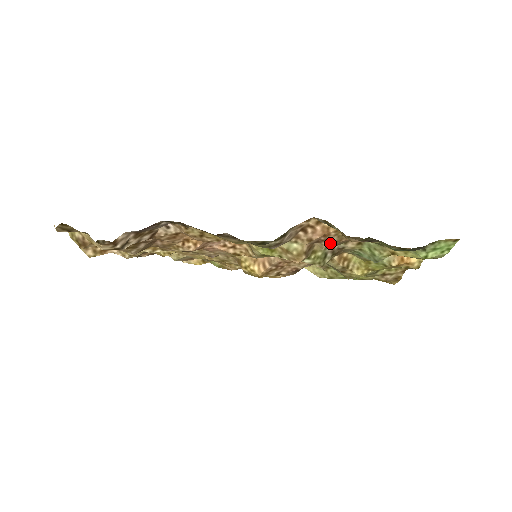
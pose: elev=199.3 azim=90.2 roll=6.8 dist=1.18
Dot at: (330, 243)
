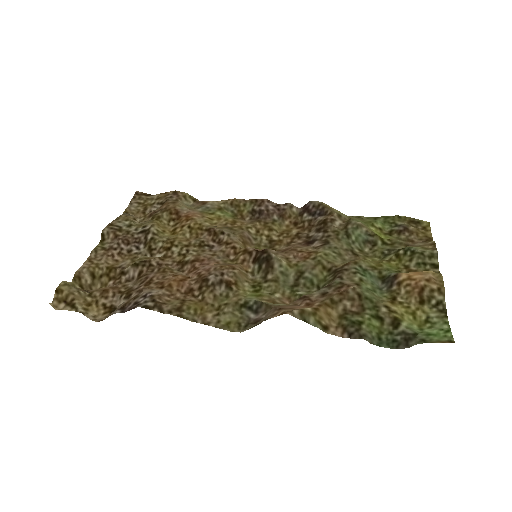
Dot at: (319, 296)
